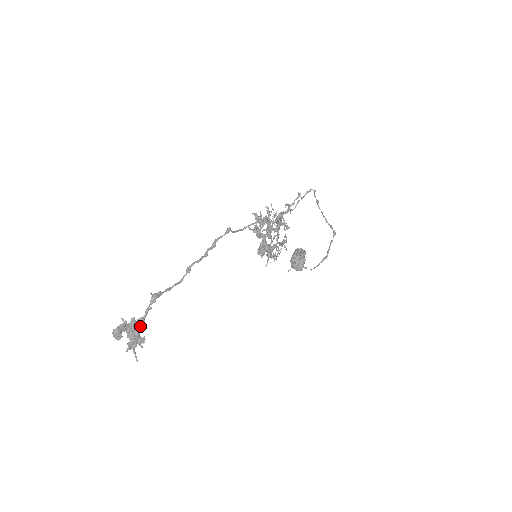
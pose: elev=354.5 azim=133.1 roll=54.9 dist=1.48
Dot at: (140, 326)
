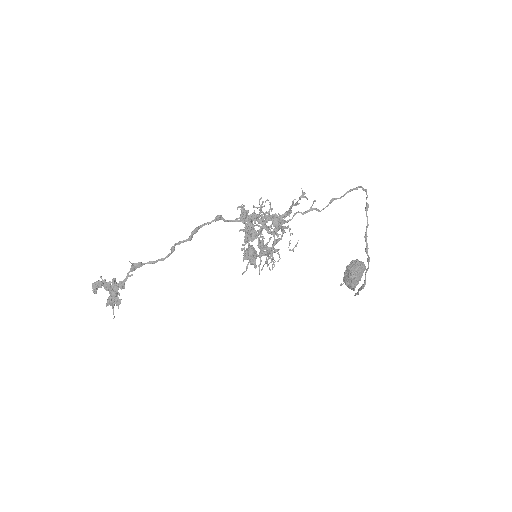
Dot at: (120, 288)
